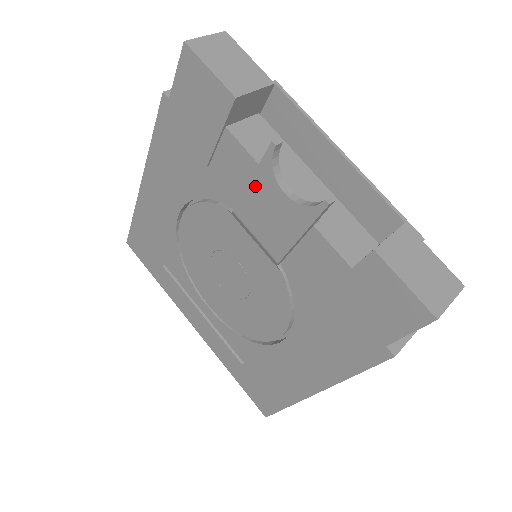
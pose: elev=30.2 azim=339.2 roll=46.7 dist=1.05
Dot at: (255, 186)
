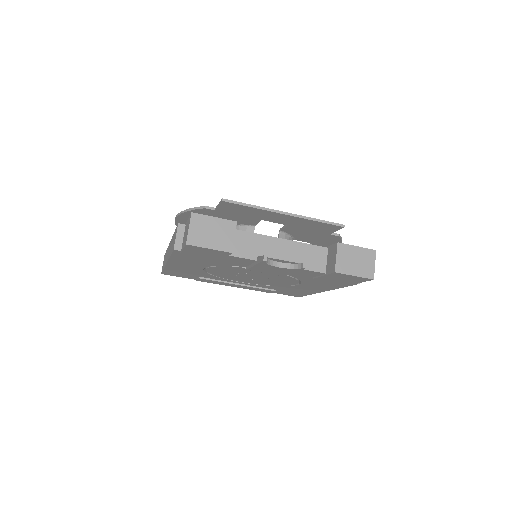
Dot at: (259, 266)
